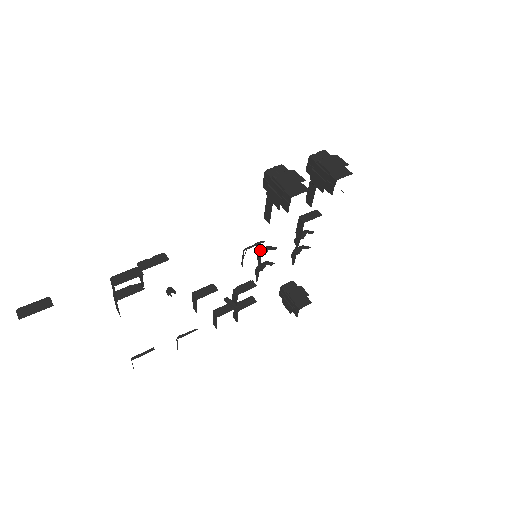
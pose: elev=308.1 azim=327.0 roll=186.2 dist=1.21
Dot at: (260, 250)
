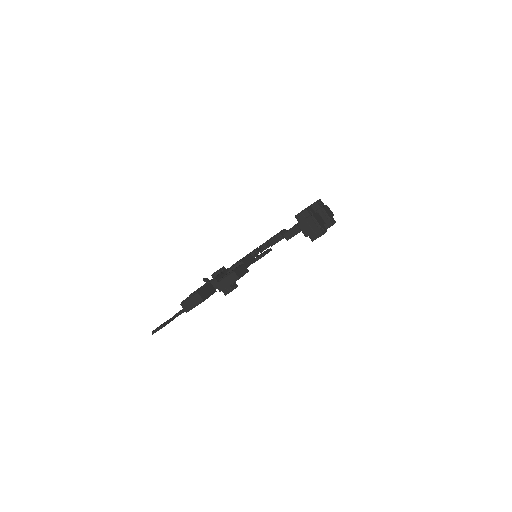
Dot at: (253, 251)
